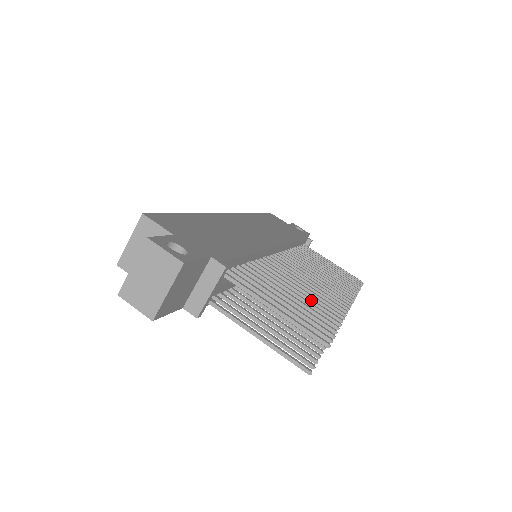
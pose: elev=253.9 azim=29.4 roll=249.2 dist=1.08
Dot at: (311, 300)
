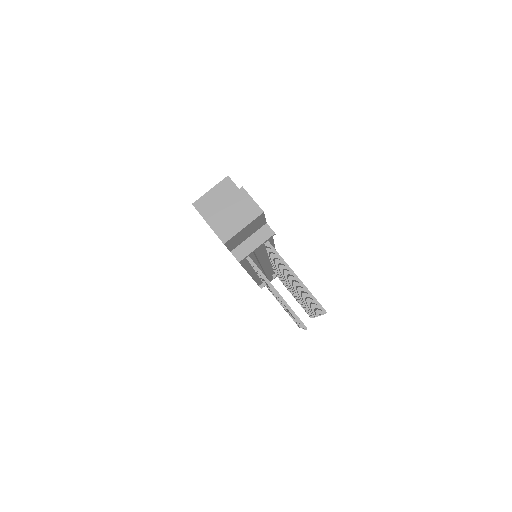
Dot at: occluded
